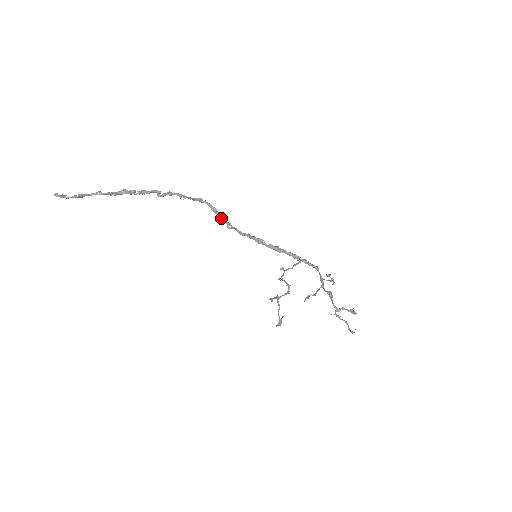
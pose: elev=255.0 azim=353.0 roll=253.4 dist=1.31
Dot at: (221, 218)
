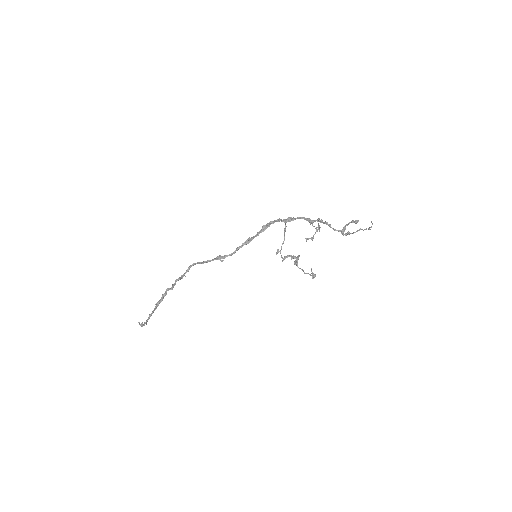
Dot at: occluded
